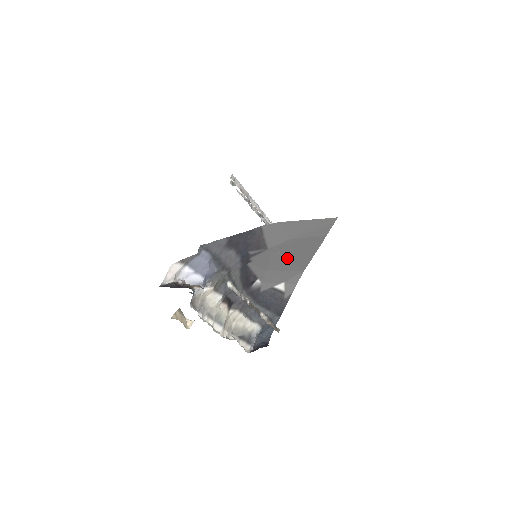
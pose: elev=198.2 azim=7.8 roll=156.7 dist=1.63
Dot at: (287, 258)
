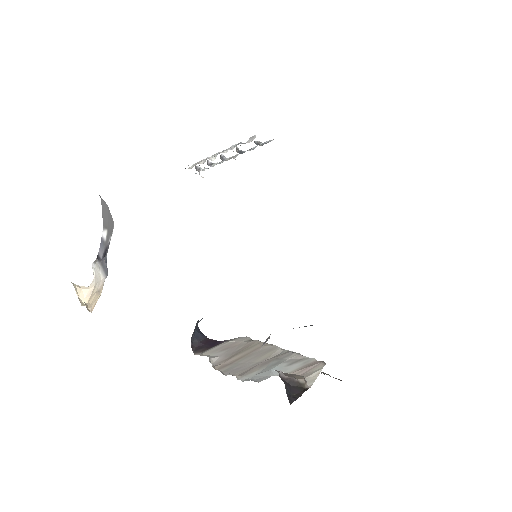
Dot at: occluded
